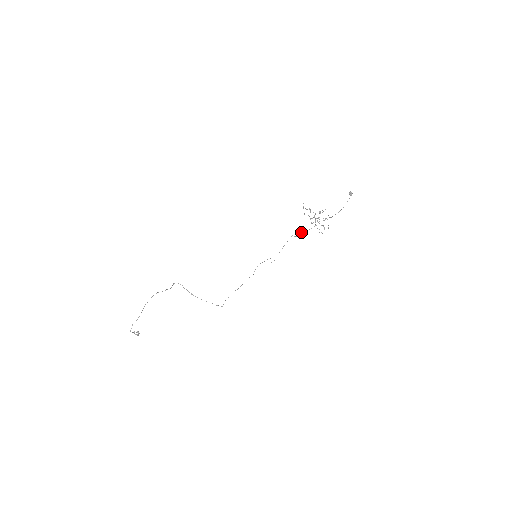
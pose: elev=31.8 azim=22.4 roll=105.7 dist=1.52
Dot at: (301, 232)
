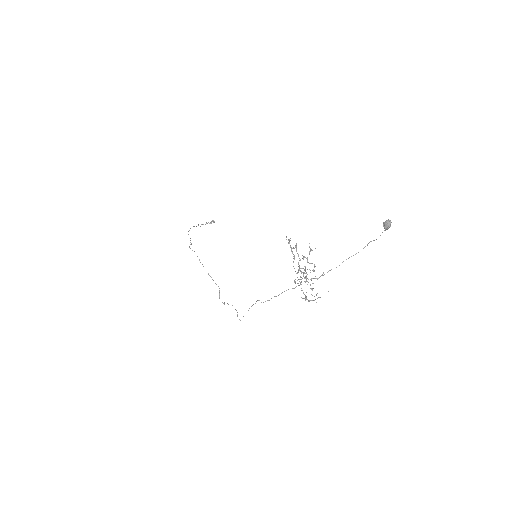
Dot at: occluded
